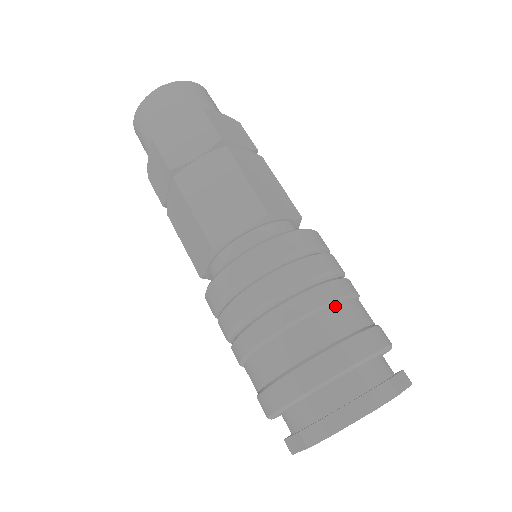
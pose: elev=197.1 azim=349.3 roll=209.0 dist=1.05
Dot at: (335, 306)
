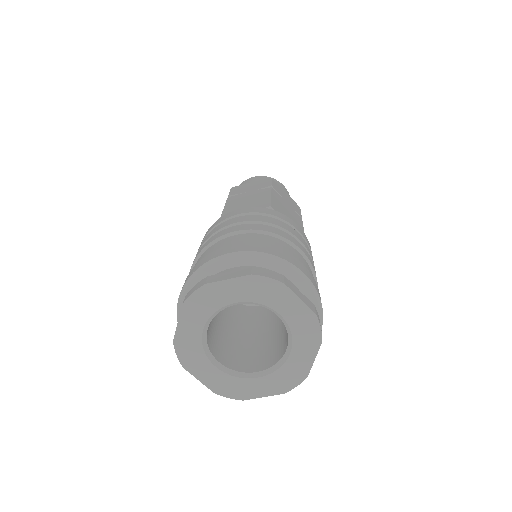
Dot at: occluded
